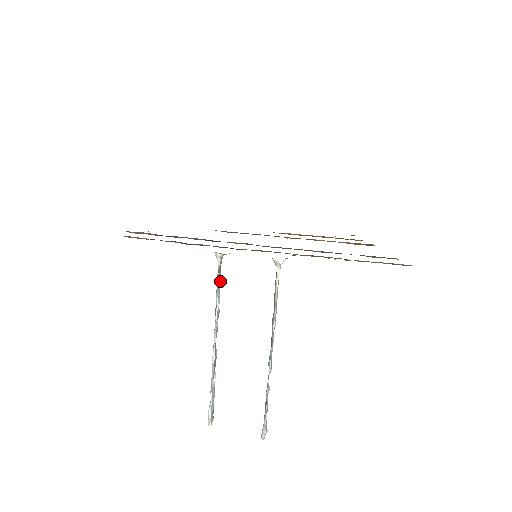
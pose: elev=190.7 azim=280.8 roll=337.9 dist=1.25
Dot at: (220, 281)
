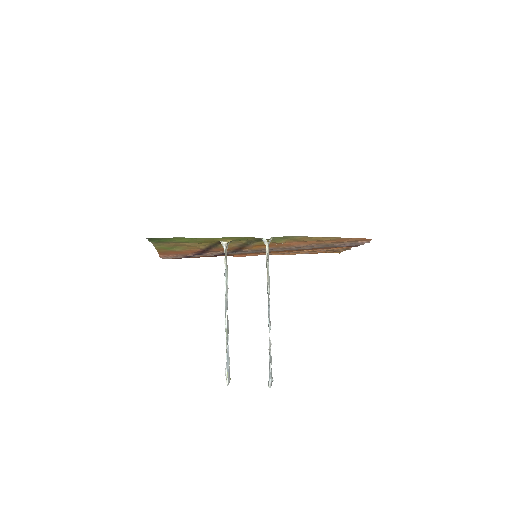
Dot at: (227, 265)
